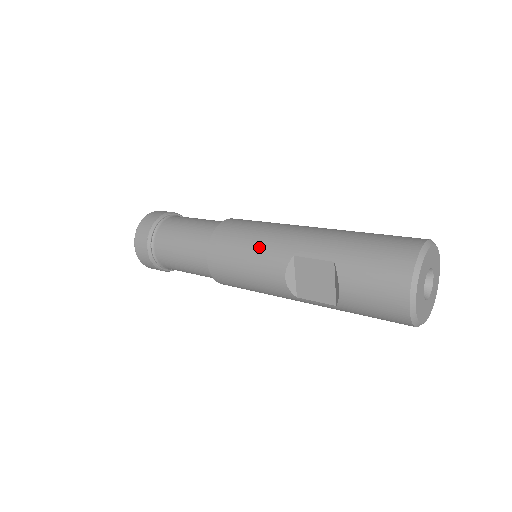
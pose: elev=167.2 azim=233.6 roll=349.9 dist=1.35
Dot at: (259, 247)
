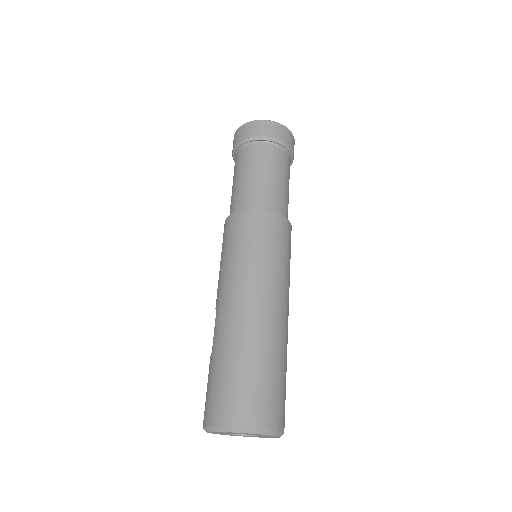
Dot at: (221, 272)
